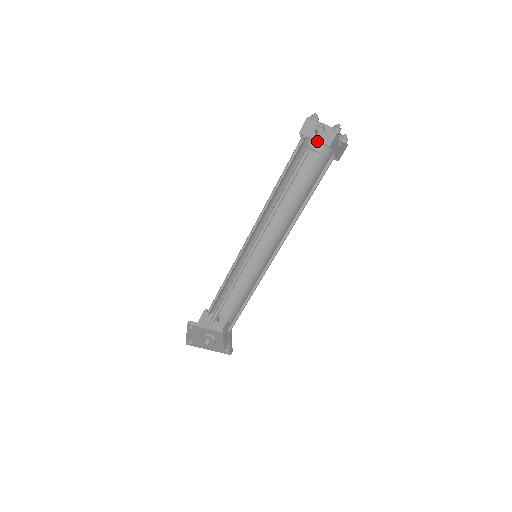
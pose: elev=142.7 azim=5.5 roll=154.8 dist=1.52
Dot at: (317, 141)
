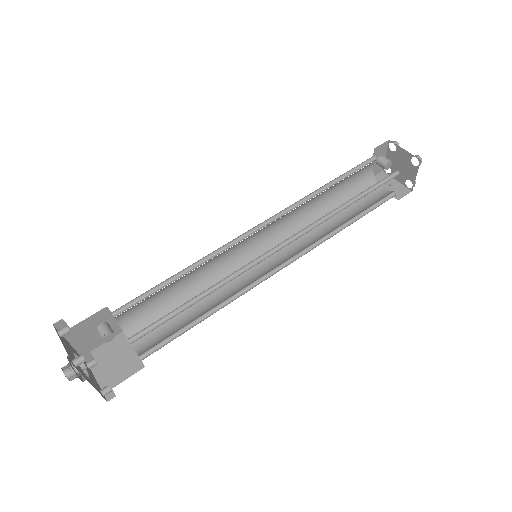
Dot at: (373, 167)
